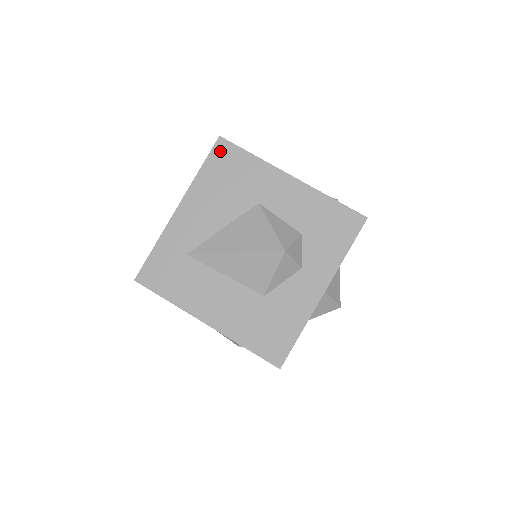
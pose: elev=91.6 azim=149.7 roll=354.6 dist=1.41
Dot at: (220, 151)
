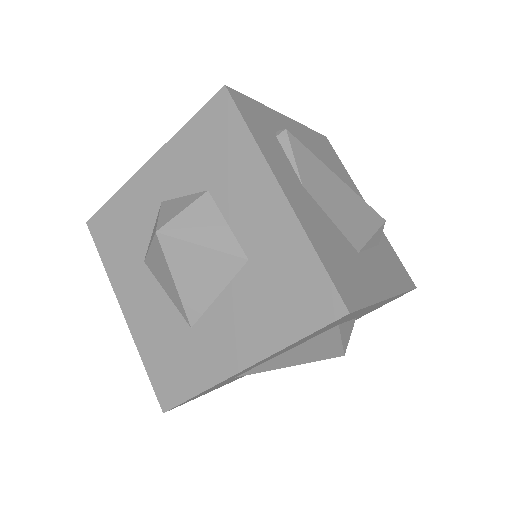
Dot at: occluded
